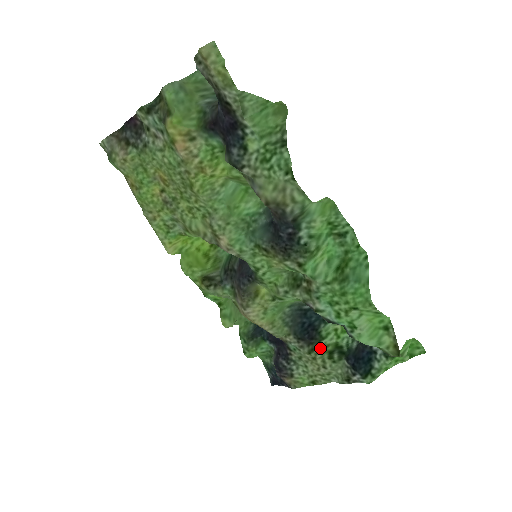
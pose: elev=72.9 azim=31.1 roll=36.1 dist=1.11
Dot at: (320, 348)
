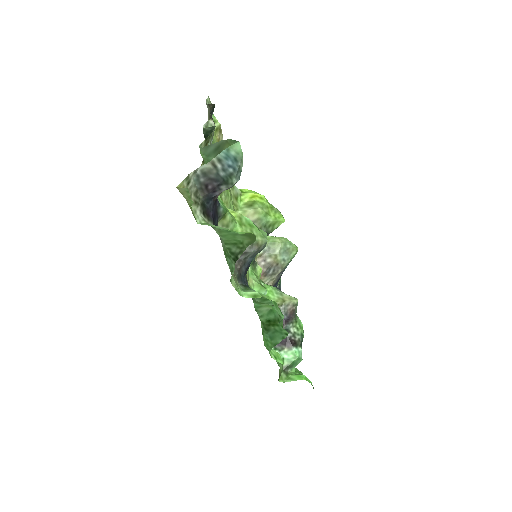
Dot at: occluded
